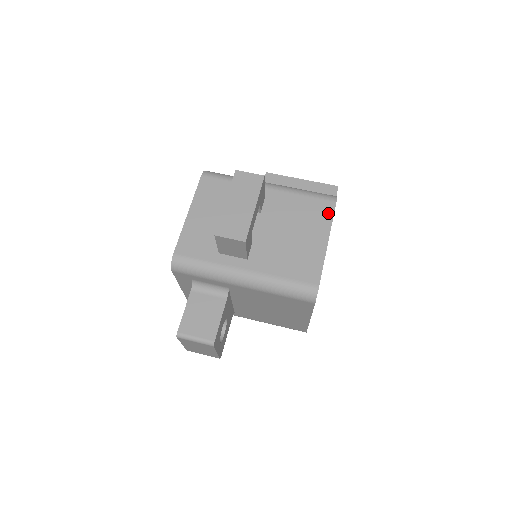
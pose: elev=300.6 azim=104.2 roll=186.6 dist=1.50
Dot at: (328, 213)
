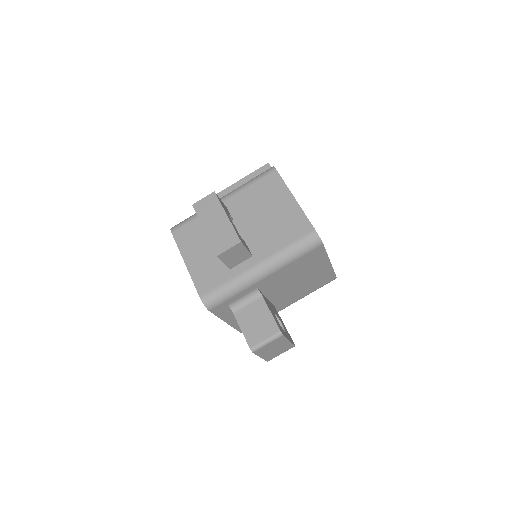
Dot at: (277, 181)
